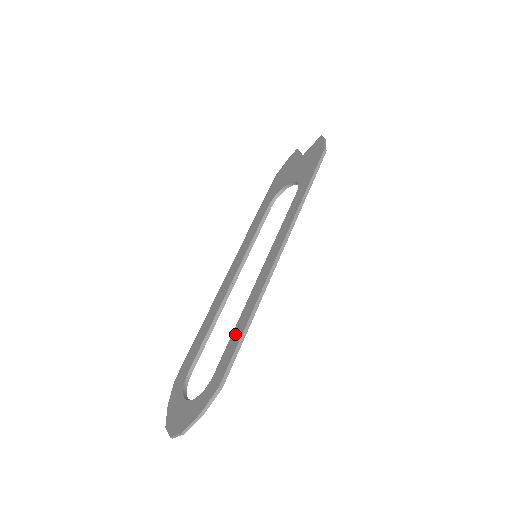
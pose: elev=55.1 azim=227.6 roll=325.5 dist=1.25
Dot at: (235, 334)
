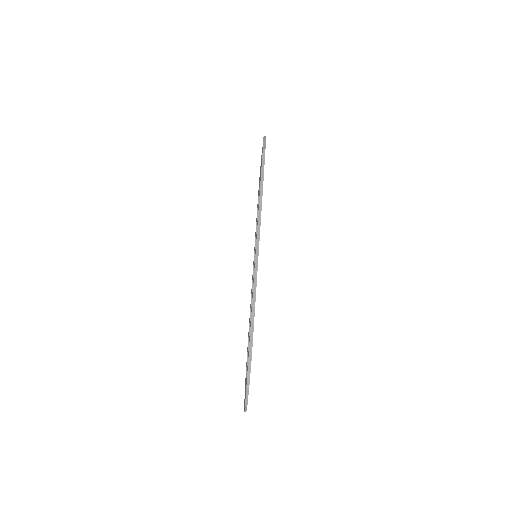
Dot at: (250, 322)
